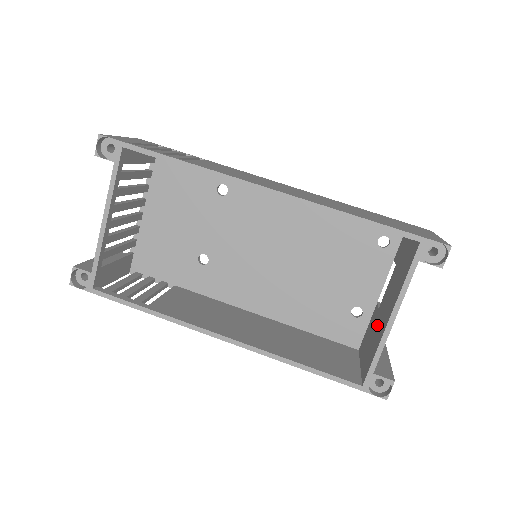
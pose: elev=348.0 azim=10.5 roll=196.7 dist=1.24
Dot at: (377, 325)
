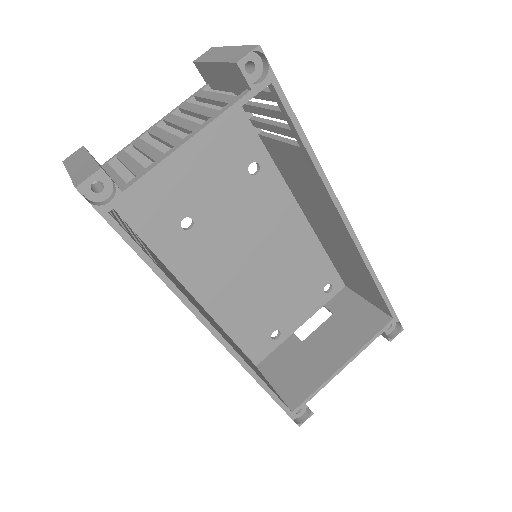
Dot at: (308, 359)
